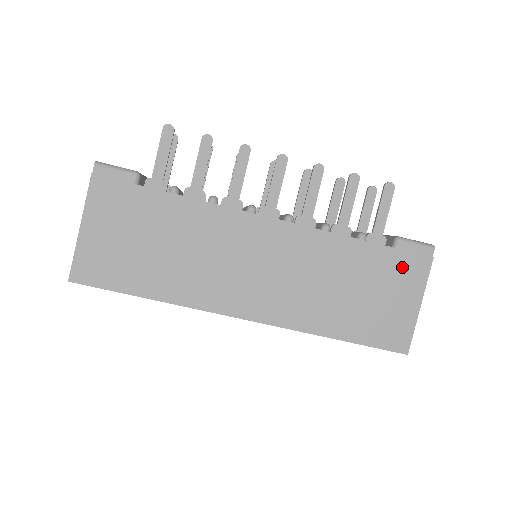
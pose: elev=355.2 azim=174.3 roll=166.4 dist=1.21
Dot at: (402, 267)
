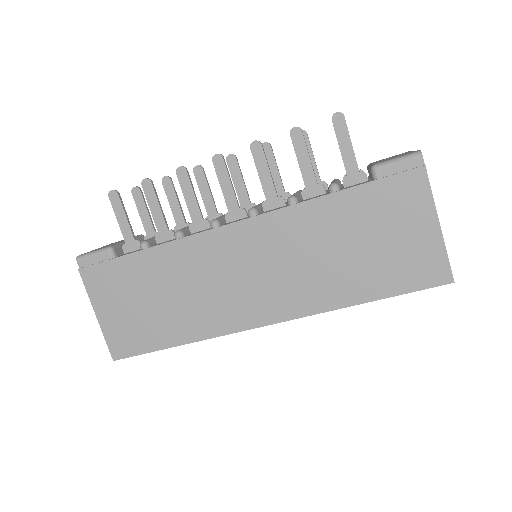
Dot at: (394, 196)
